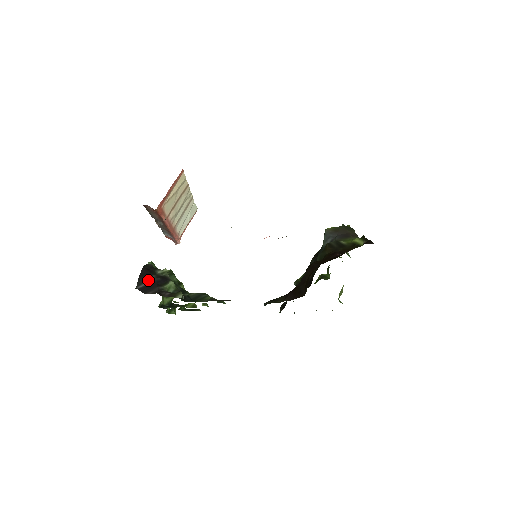
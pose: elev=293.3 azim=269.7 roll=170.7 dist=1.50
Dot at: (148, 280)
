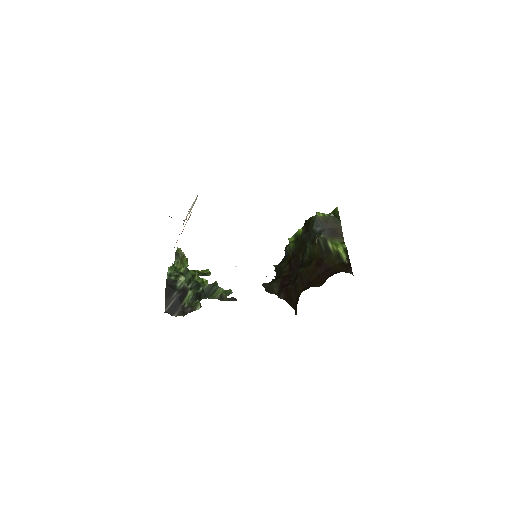
Dot at: (172, 299)
